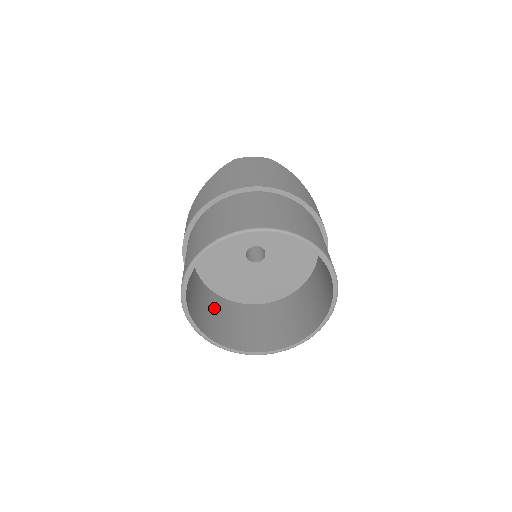
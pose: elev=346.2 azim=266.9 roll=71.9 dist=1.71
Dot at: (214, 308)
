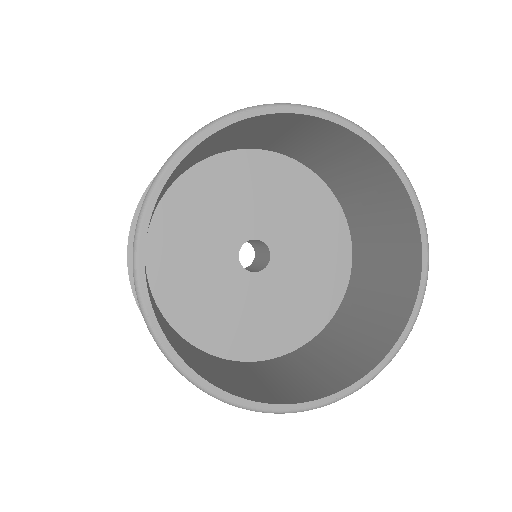
Dot at: (202, 359)
